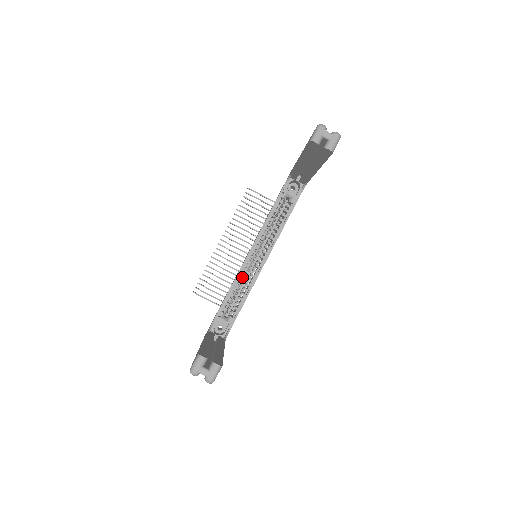
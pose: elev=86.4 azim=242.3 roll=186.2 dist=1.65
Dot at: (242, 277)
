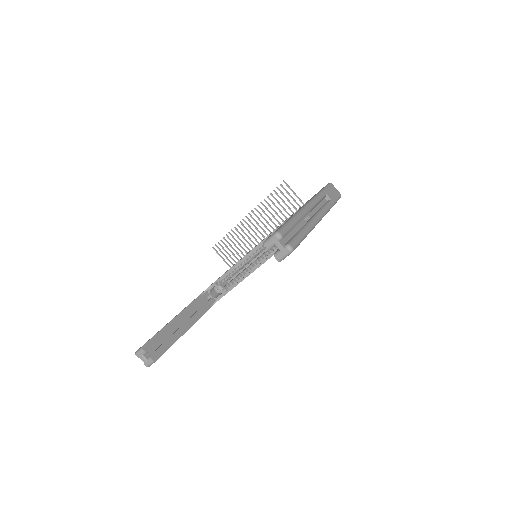
Dot at: occluded
